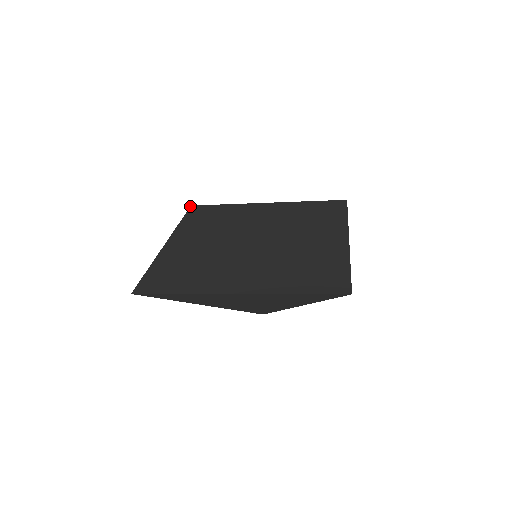
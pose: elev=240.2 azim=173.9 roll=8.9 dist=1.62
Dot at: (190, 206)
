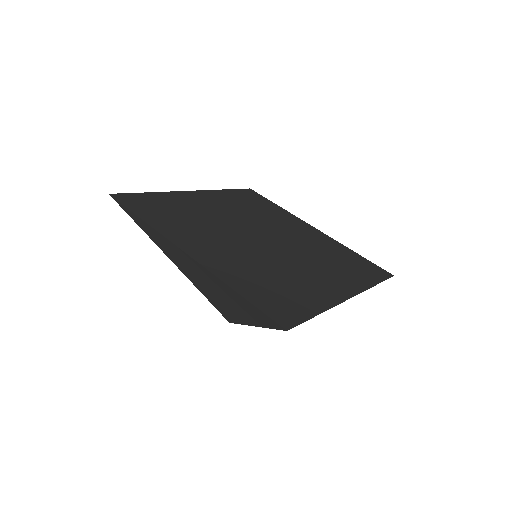
Dot at: (110, 195)
